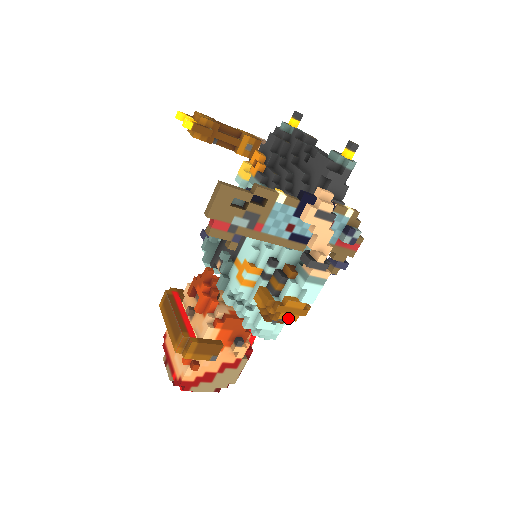
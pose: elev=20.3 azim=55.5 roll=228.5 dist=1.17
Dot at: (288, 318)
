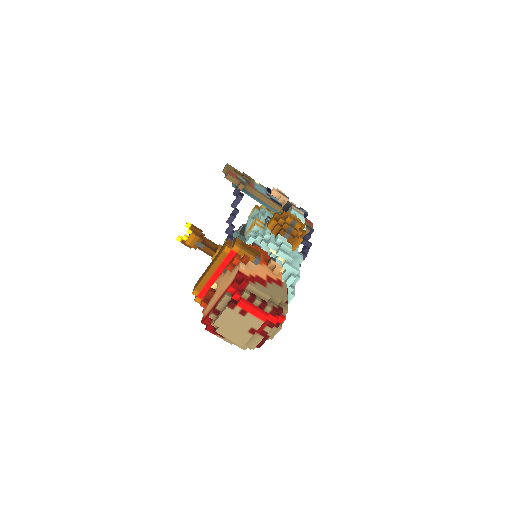
Dot at: (295, 221)
